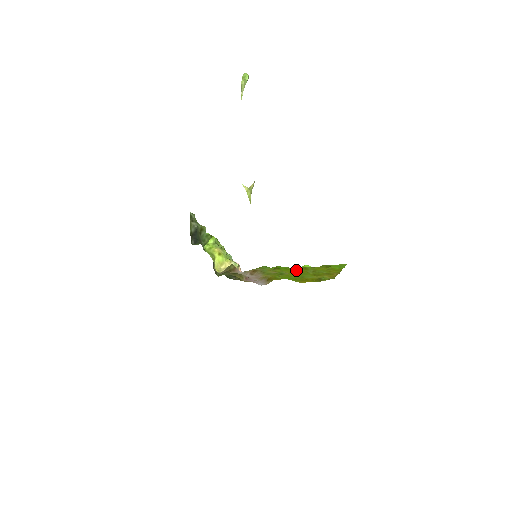
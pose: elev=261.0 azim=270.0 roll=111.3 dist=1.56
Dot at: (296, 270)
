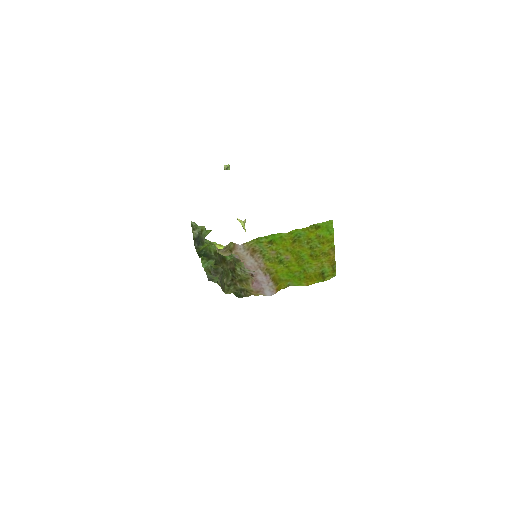
Dot at: (291, 243)
